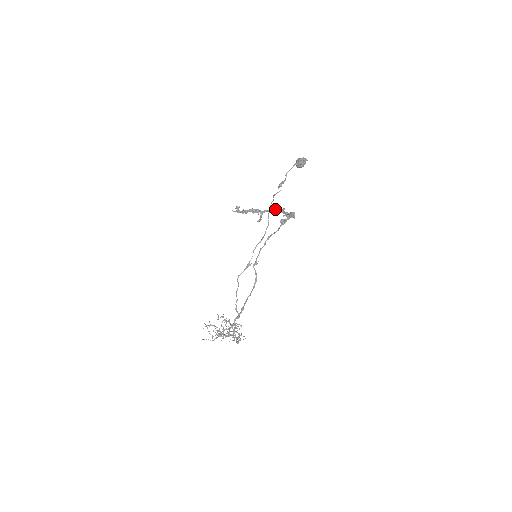
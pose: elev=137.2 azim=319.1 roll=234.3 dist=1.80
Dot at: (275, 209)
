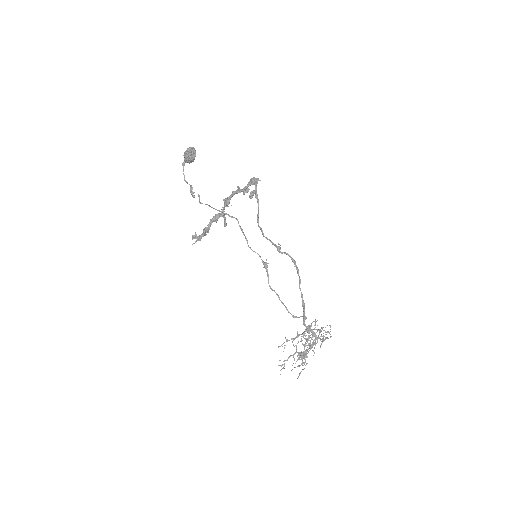
Dot at: (230, 197)
